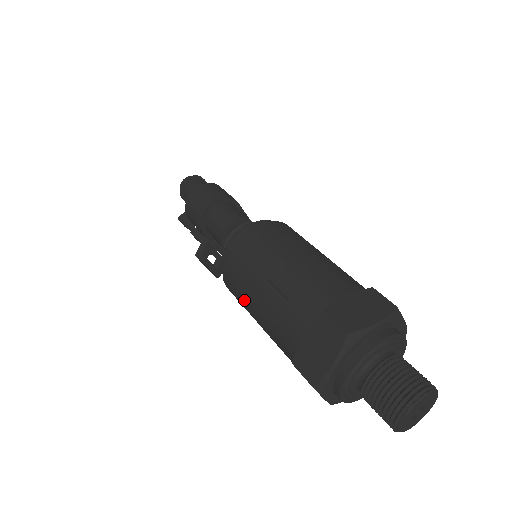
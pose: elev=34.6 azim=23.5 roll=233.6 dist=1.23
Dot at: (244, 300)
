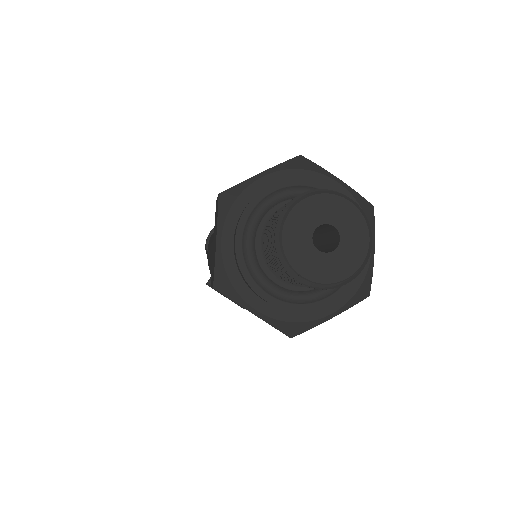
Dot at: occluded
